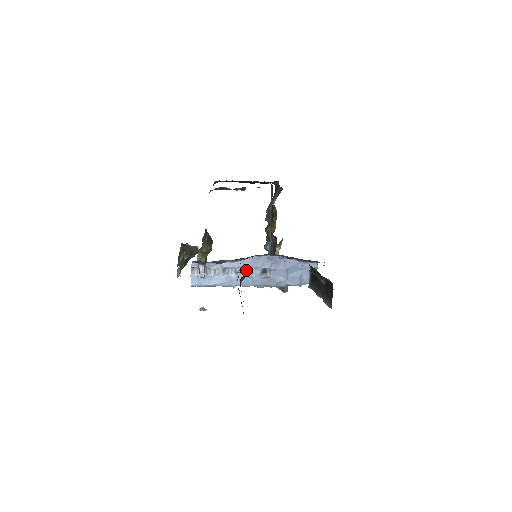
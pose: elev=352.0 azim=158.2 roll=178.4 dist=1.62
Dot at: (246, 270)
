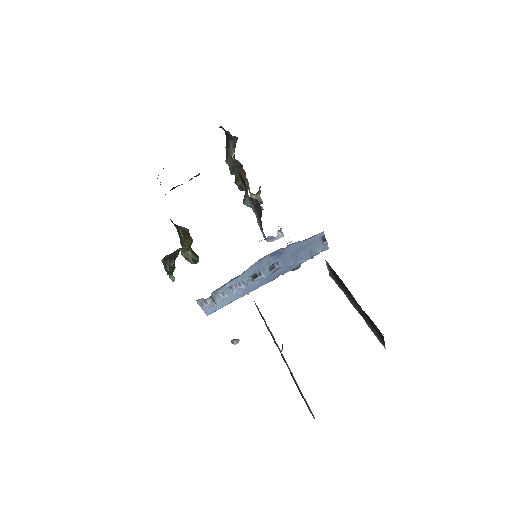
Dot at: (253, 275)
